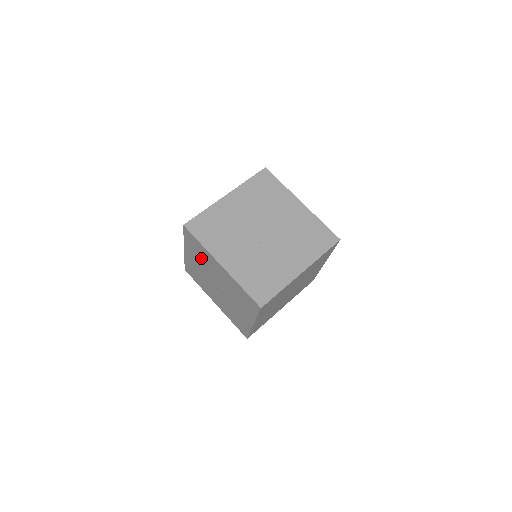
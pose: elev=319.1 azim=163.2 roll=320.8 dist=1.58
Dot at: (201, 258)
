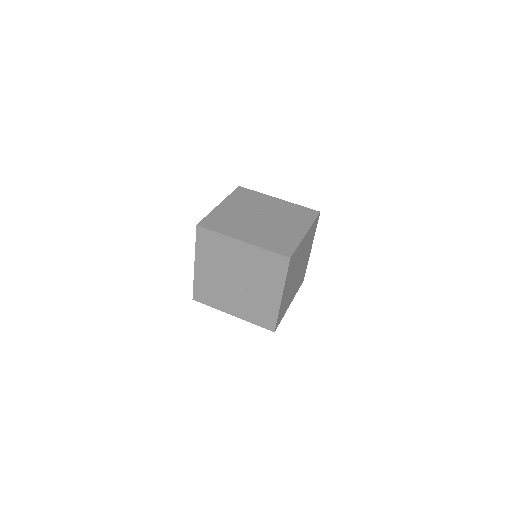
Dot at: occluded
